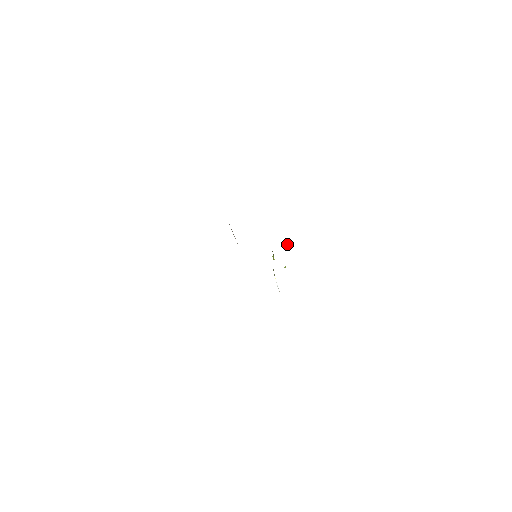
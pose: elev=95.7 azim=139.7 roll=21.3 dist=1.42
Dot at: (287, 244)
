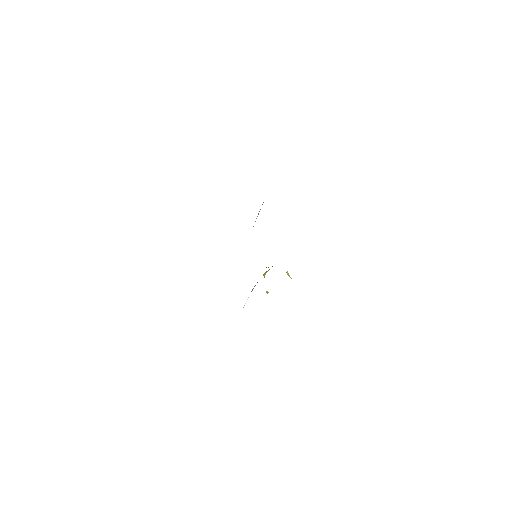
Dot at: occluded
